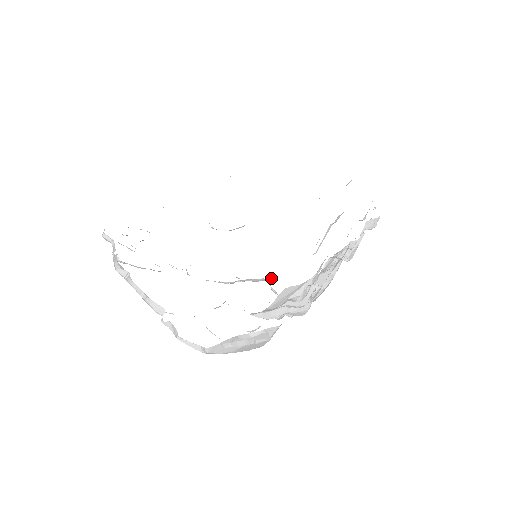
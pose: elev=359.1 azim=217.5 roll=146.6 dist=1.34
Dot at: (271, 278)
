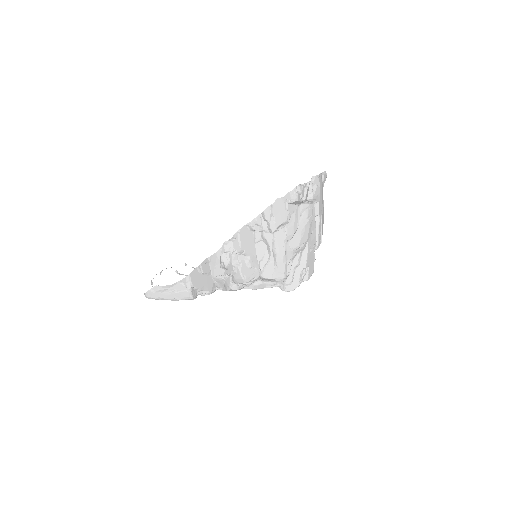
Dot at: occluded
